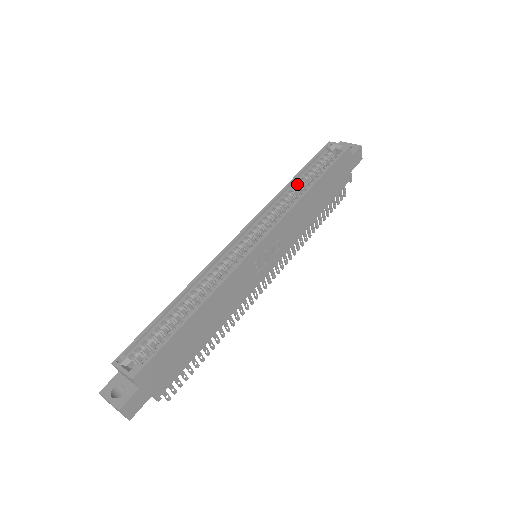
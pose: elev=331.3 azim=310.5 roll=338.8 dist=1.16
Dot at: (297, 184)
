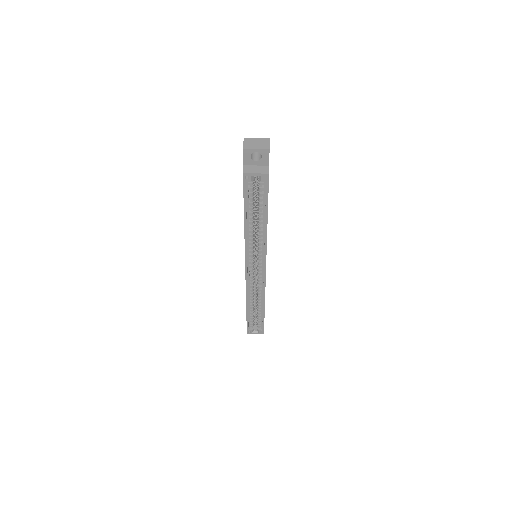
Dot at: (251, 223)
